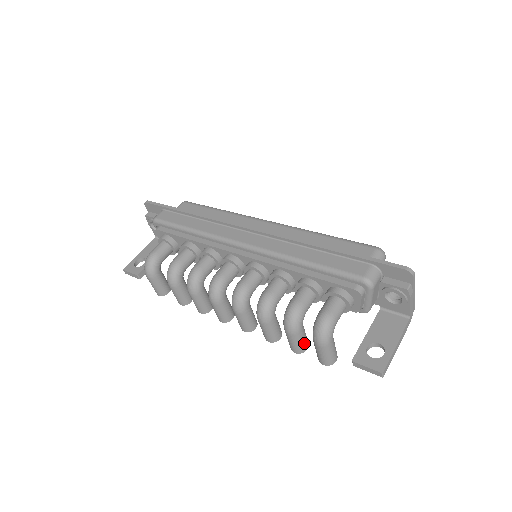
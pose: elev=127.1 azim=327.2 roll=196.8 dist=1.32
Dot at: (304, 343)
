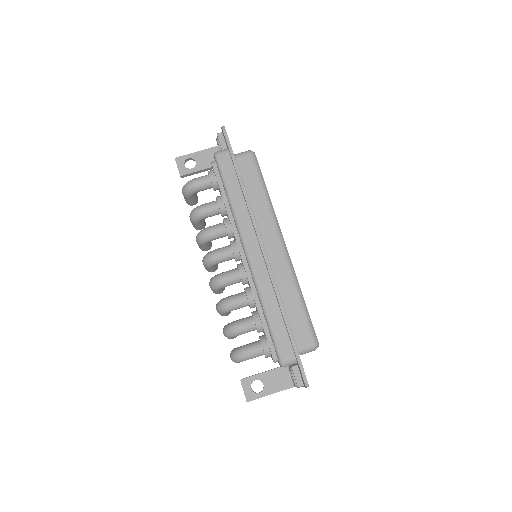
Dot at: (232, 338)
